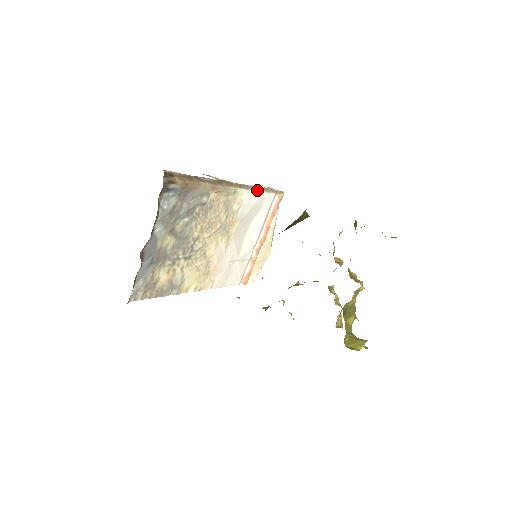
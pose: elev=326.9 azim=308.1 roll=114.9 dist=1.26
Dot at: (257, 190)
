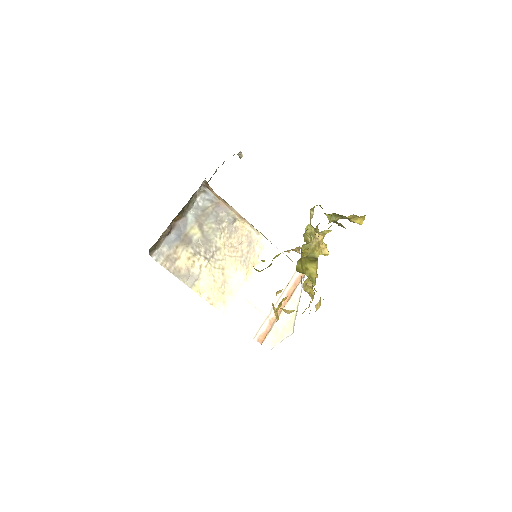
Dot at: (279, 250)
